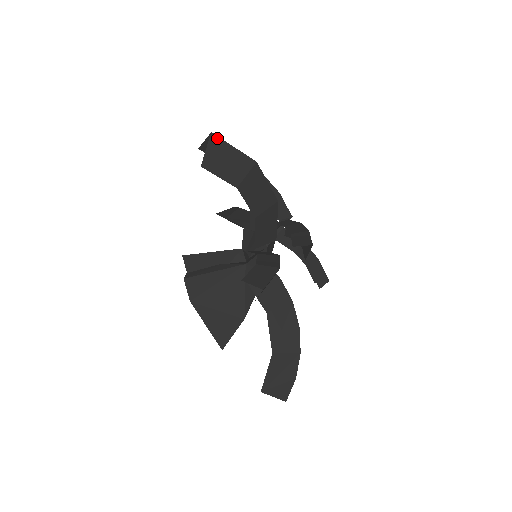
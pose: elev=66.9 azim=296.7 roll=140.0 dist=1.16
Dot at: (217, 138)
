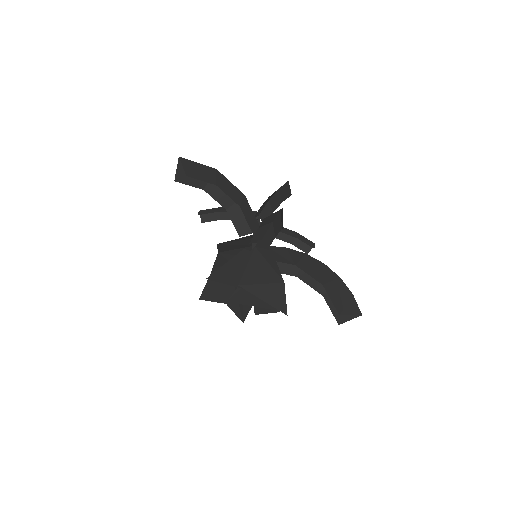
Dot at: (184, 159)
